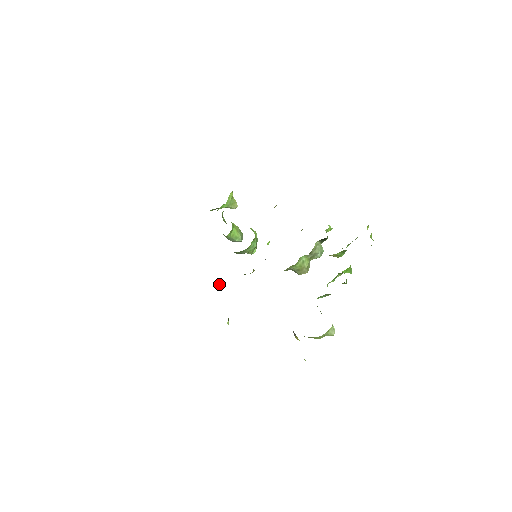
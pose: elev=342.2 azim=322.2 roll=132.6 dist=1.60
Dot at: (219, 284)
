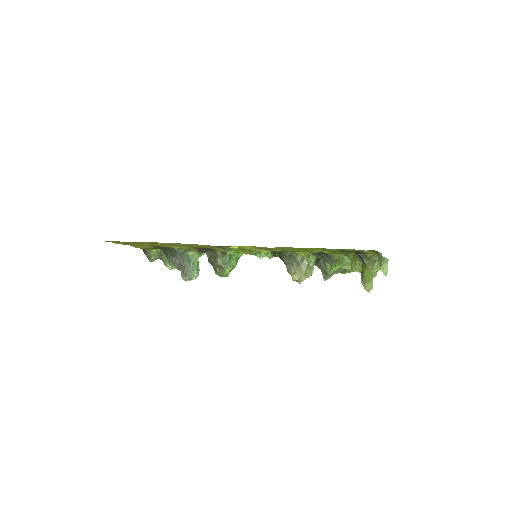
Dot at: occluded
